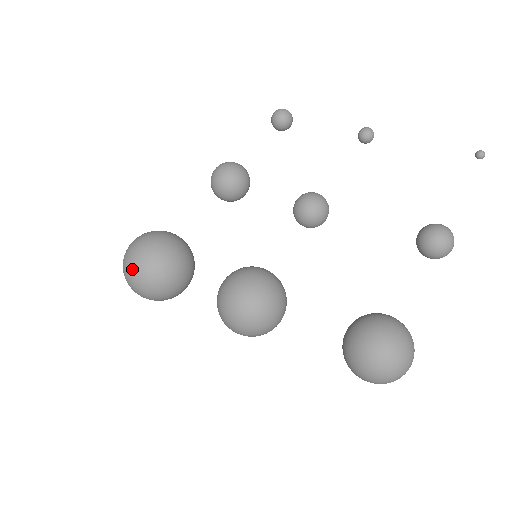
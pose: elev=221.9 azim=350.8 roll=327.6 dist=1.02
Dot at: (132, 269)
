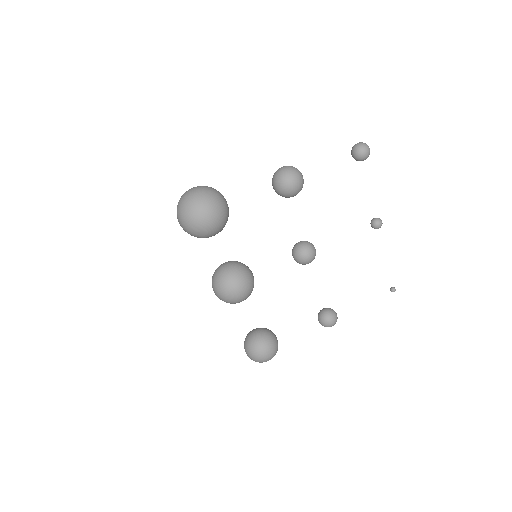
Dot at: (188, 223)
